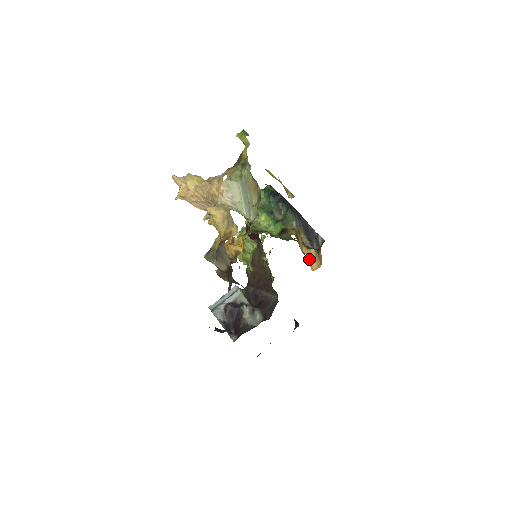
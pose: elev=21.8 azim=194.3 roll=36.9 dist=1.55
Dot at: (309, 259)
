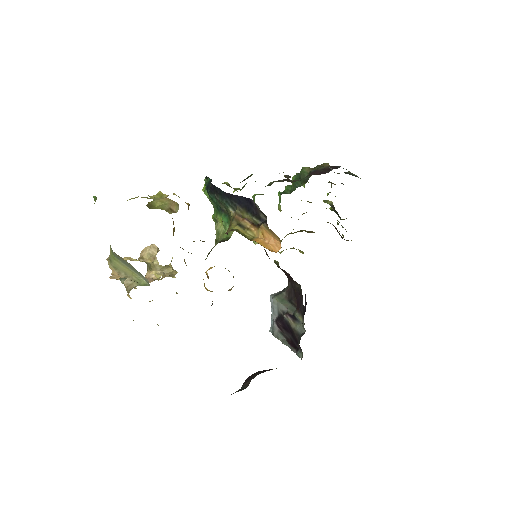
Dot at: (266, 240)
